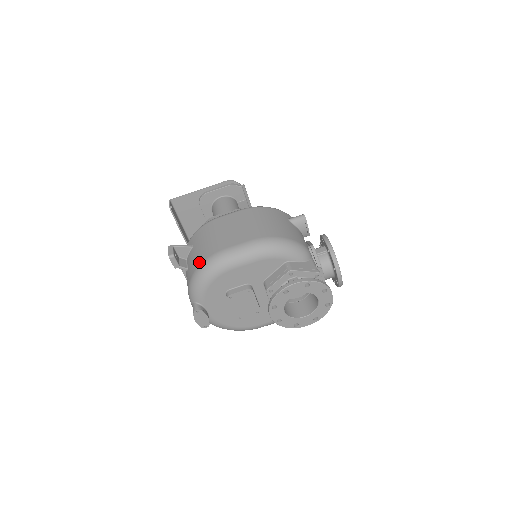
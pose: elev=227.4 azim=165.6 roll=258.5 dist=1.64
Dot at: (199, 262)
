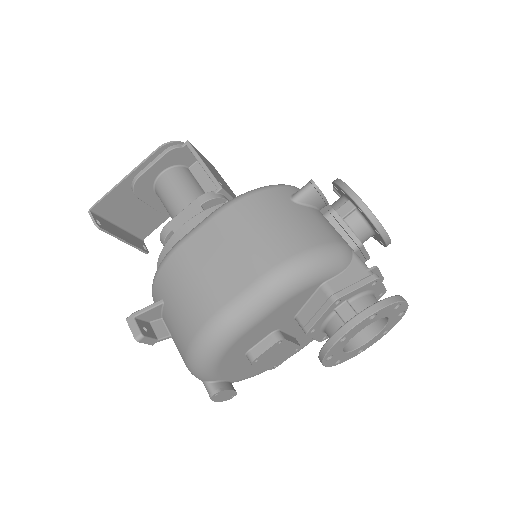
Dot at: (187, 337)
